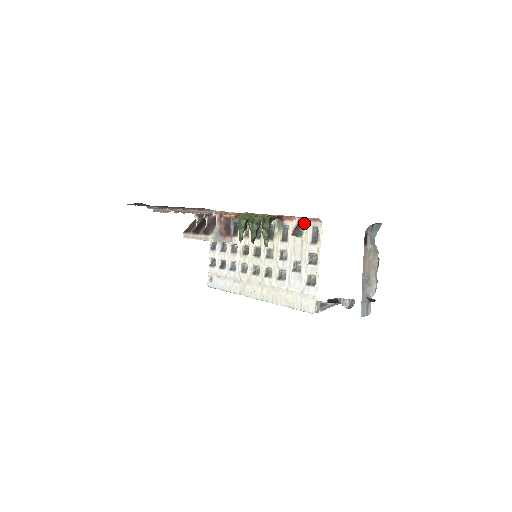
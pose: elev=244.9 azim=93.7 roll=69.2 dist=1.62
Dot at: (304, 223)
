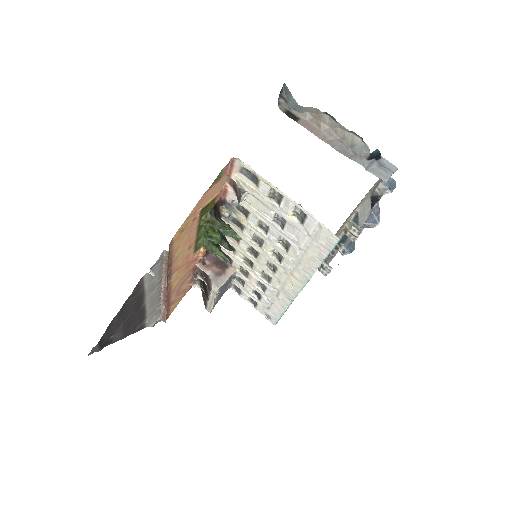
Dot at: (233, 180)
